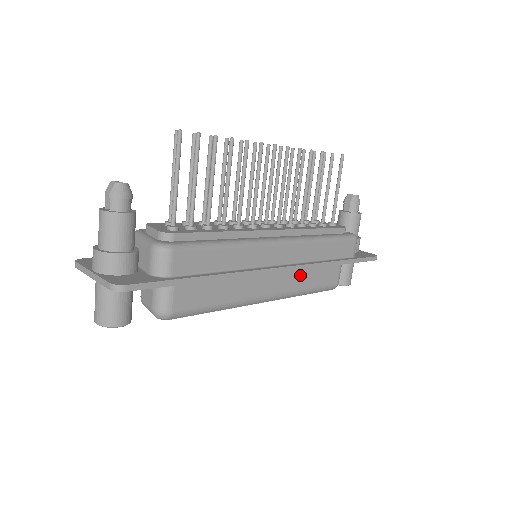
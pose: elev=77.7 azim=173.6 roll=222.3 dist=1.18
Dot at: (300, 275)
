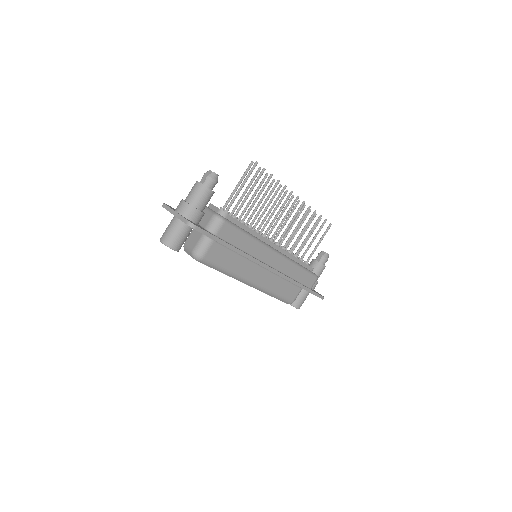
Dot at: (276, 281)
